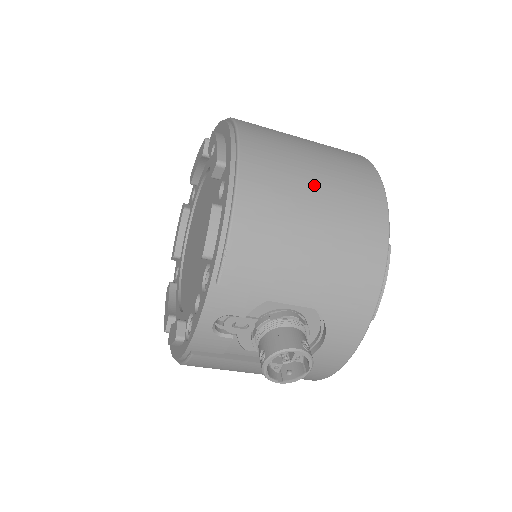
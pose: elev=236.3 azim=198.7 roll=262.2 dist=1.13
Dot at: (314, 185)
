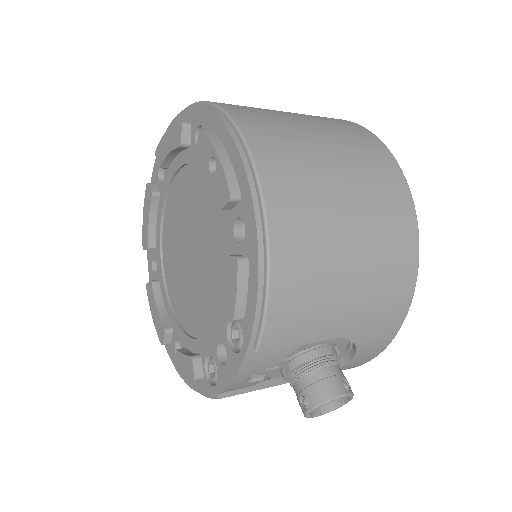
Dot at: (346, 210)
